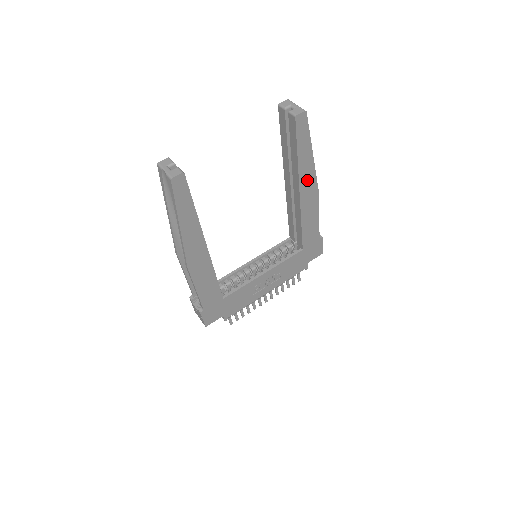
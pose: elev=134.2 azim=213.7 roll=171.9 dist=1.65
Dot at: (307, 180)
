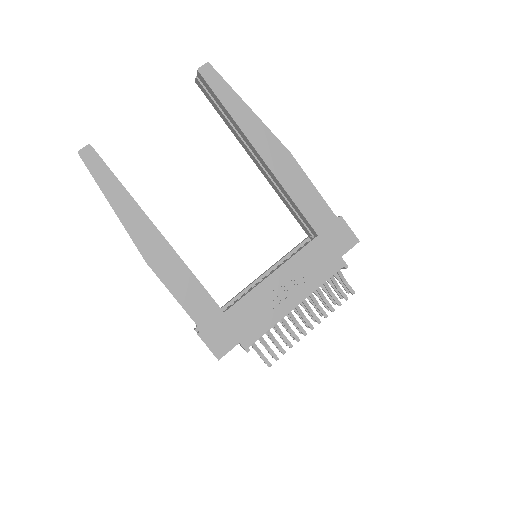
Dot at: (261, 139)
